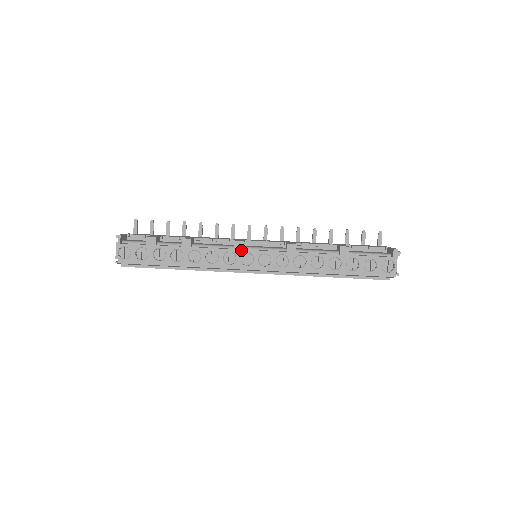
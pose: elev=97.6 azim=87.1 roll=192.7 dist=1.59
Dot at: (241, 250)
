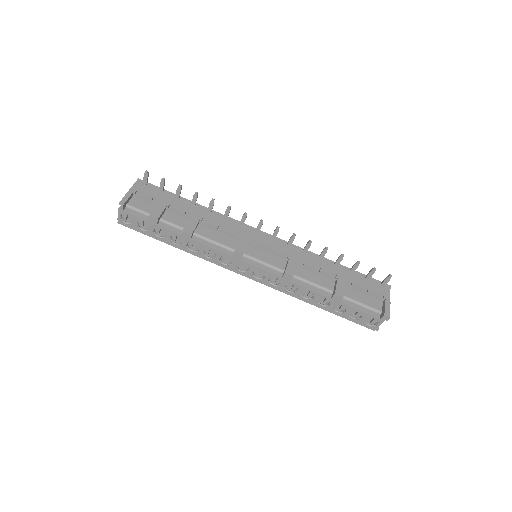
Dot at: (238, 260)
